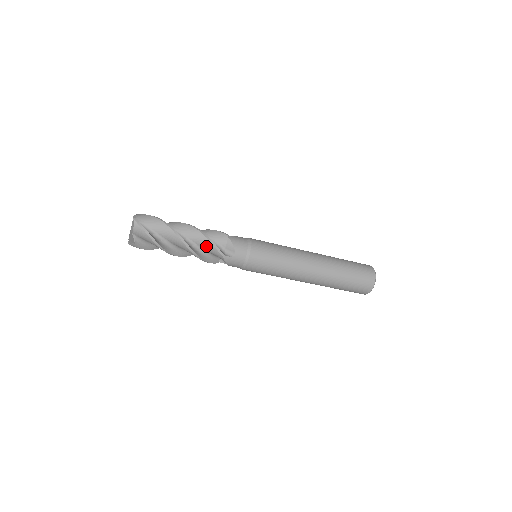
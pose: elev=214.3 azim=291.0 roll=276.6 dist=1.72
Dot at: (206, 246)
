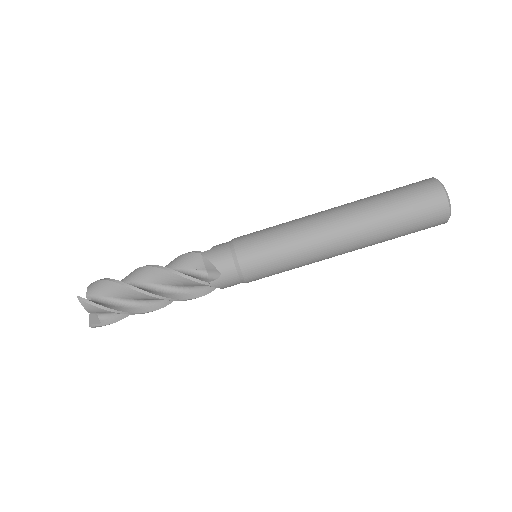
Dot at: (179, 282)
